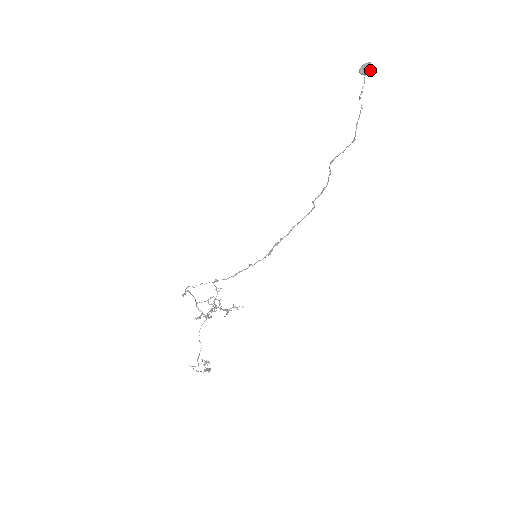
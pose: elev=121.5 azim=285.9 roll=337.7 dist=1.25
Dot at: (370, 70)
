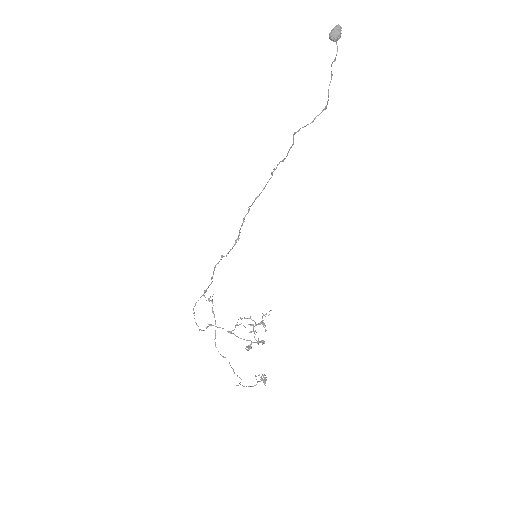
Dot at: occluded
